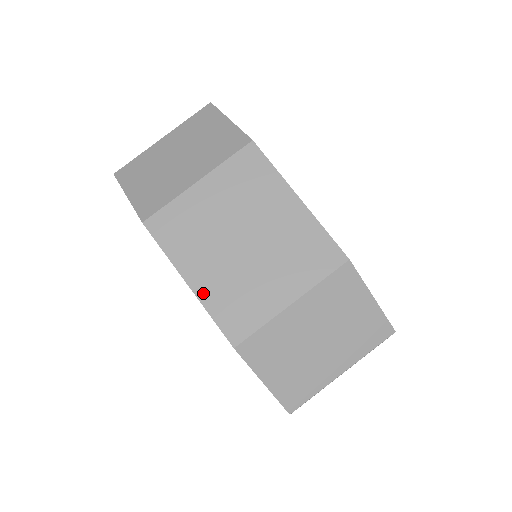
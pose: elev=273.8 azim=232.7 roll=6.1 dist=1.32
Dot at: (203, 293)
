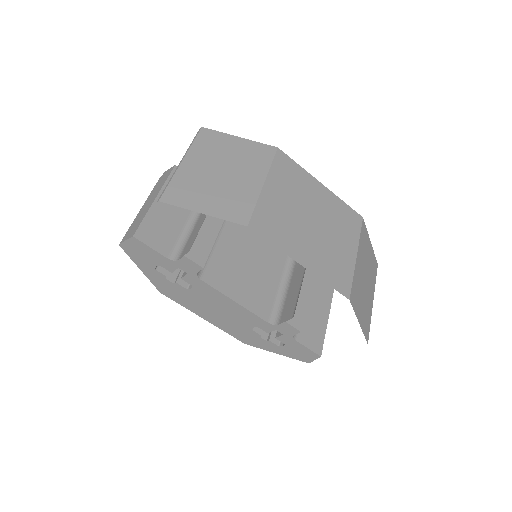
Dot at: (313, 268)
